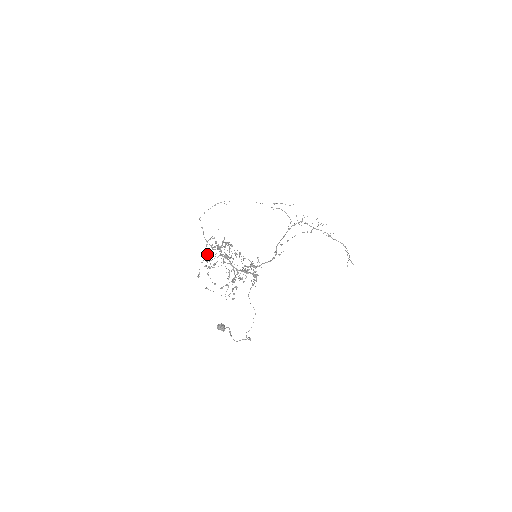
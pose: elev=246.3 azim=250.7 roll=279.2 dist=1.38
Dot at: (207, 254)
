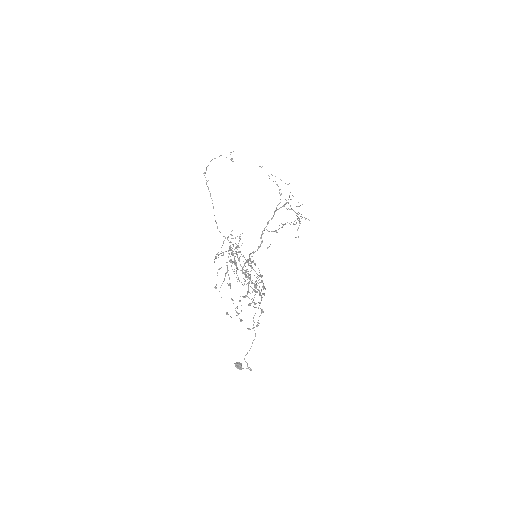
Dot at: (227, 262)
